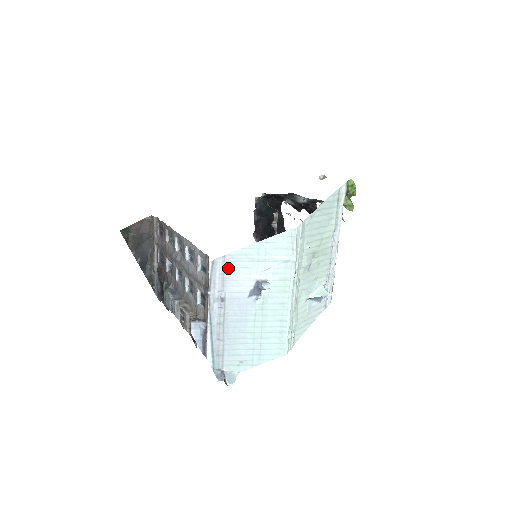
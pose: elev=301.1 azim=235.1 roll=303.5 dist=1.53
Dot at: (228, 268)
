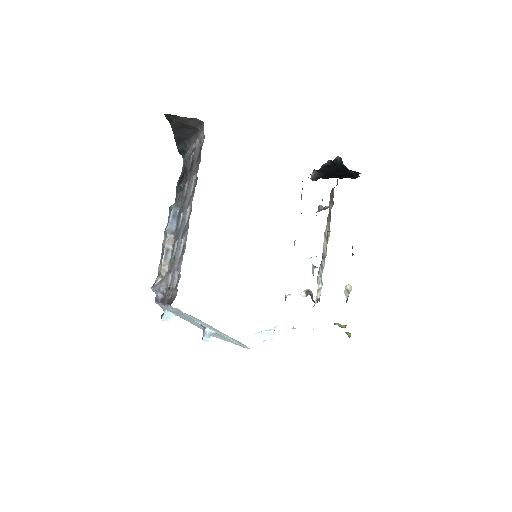
Dot at: occluded
